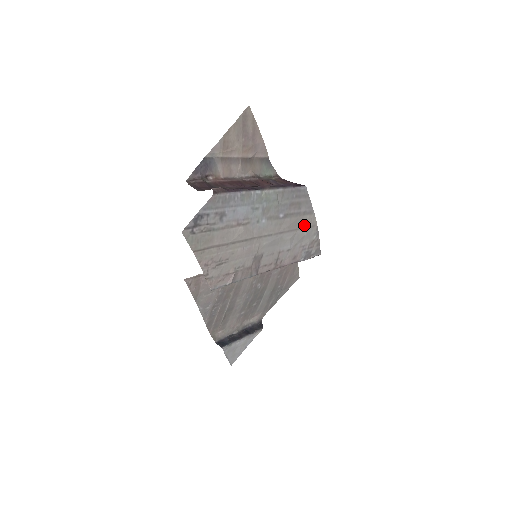
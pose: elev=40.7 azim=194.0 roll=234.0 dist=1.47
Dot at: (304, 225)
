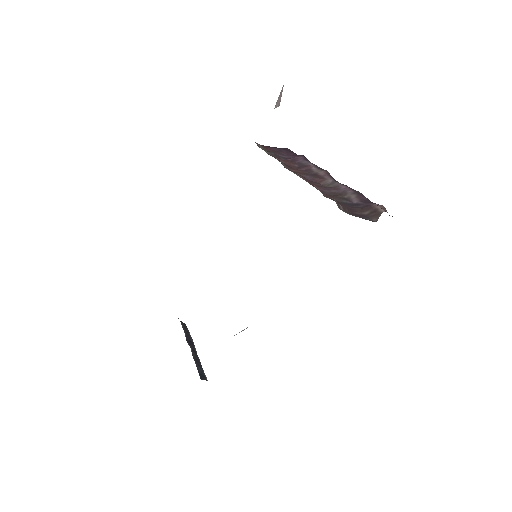
Dot at: occluded
